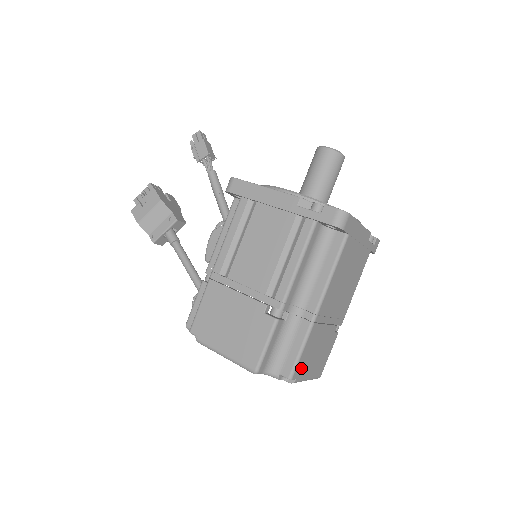
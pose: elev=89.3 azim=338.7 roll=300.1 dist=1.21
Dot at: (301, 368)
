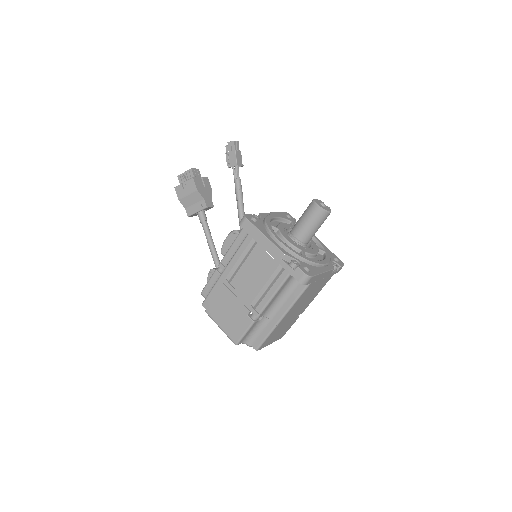
Dot at: (265, 344)
